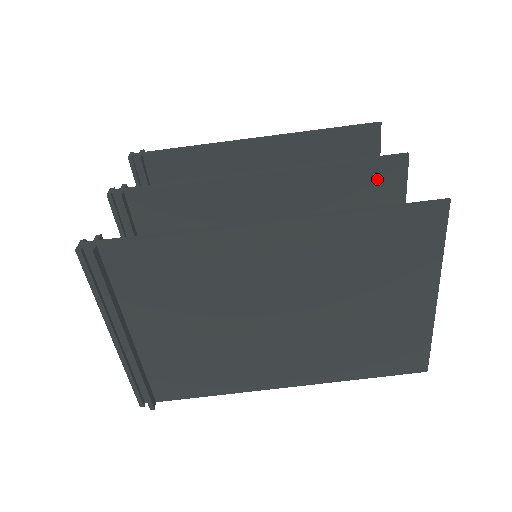
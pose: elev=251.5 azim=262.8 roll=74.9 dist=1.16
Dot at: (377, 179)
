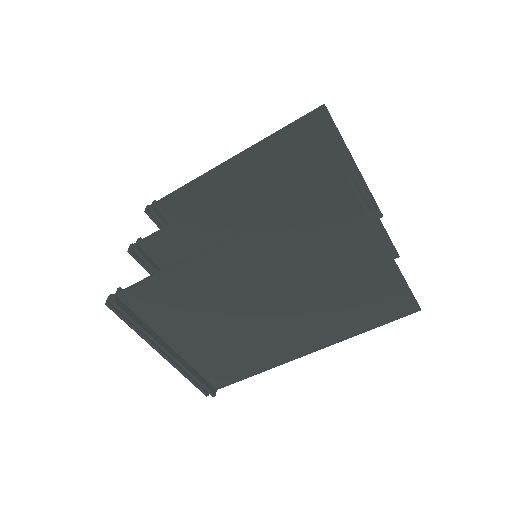
Dot at: (319, 164)
